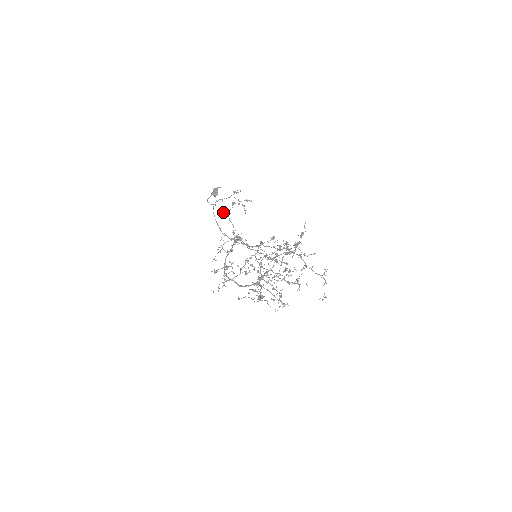
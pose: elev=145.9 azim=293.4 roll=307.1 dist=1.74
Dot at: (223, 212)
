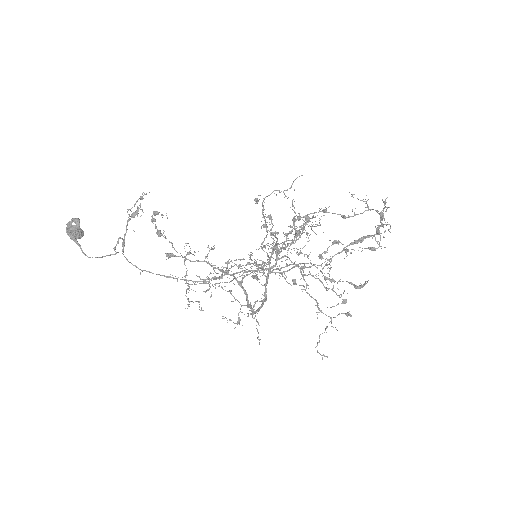
Dot at: occluded
